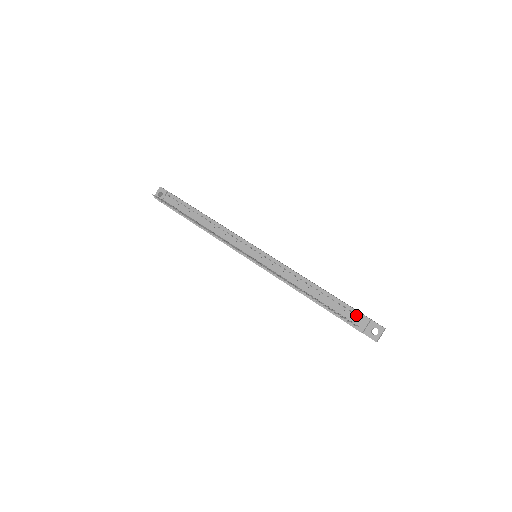
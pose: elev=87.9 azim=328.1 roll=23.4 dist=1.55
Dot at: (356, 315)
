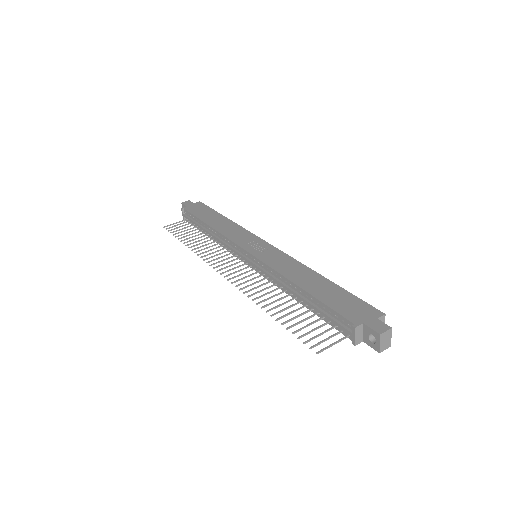
Dot at: (343, 321)
